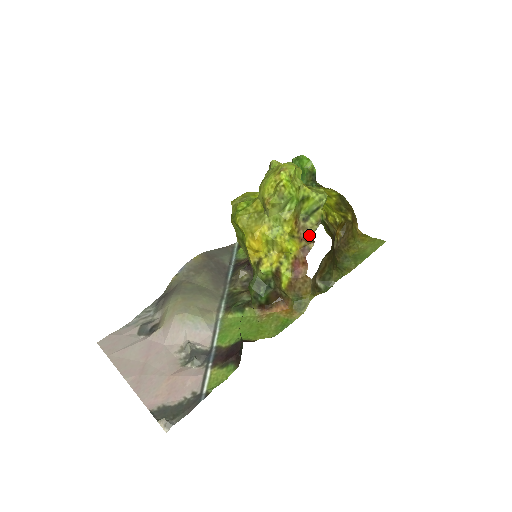
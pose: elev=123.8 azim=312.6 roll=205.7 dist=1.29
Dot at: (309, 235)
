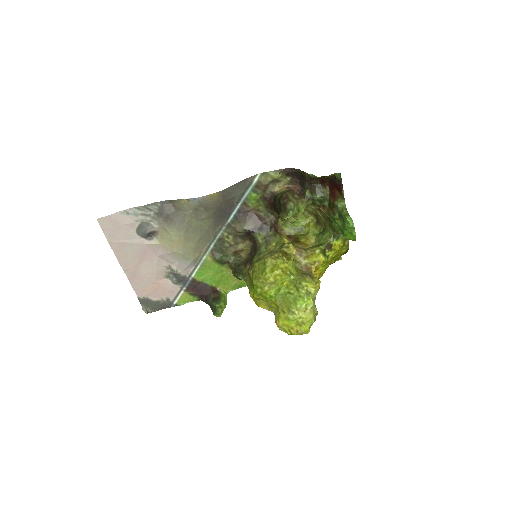
Dot at: occluded
